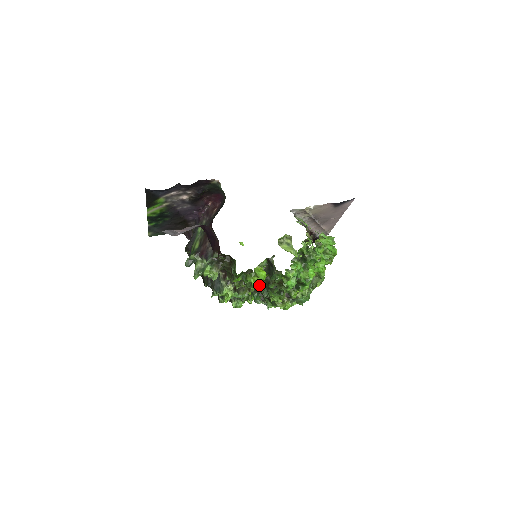
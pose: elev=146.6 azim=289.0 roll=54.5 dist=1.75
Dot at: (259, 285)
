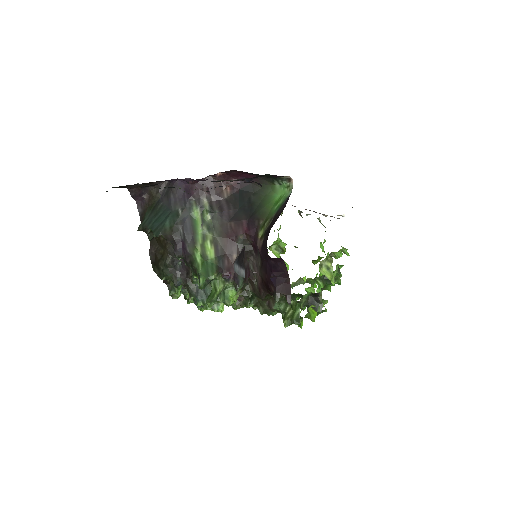
Dot at: occluded
